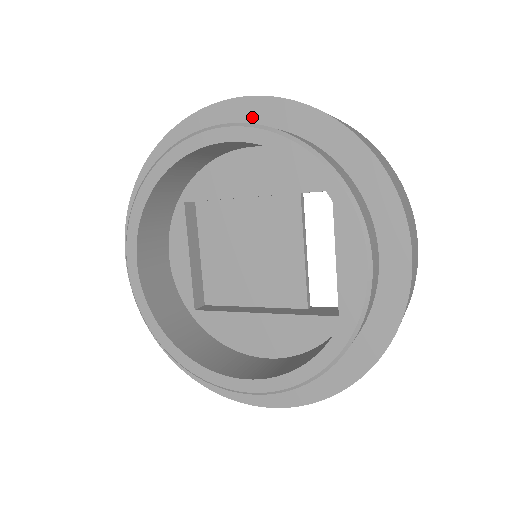
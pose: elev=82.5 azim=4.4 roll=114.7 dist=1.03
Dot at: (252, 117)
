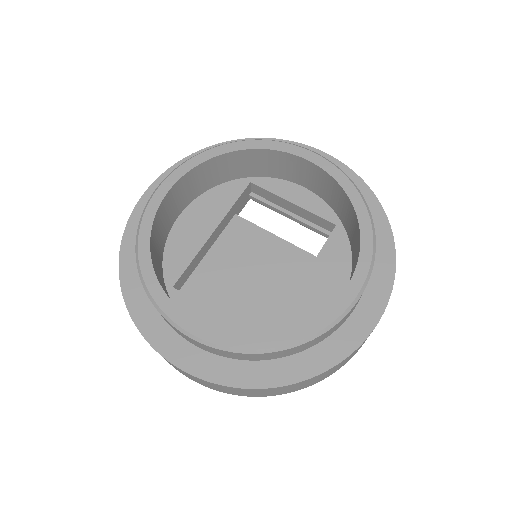
Dot at: occluded
